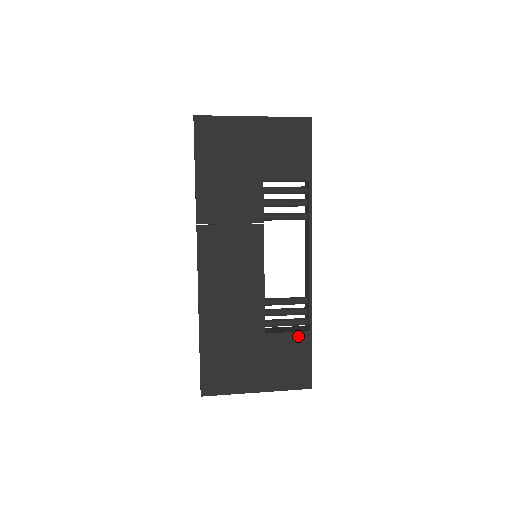
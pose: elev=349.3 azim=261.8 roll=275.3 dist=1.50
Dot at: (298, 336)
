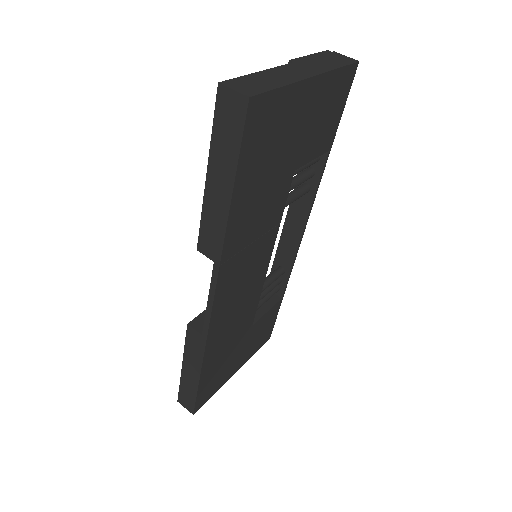
Dot at: (274, 308)
